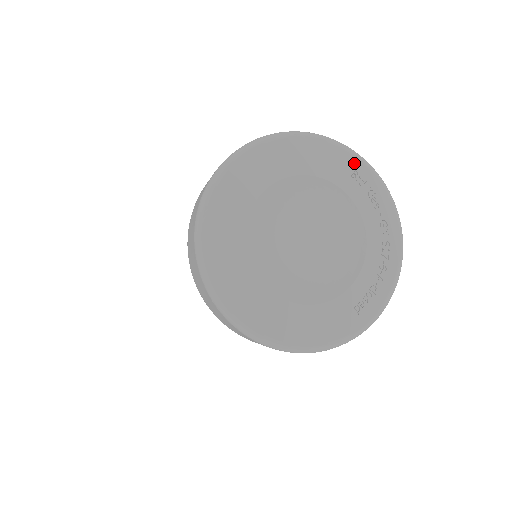
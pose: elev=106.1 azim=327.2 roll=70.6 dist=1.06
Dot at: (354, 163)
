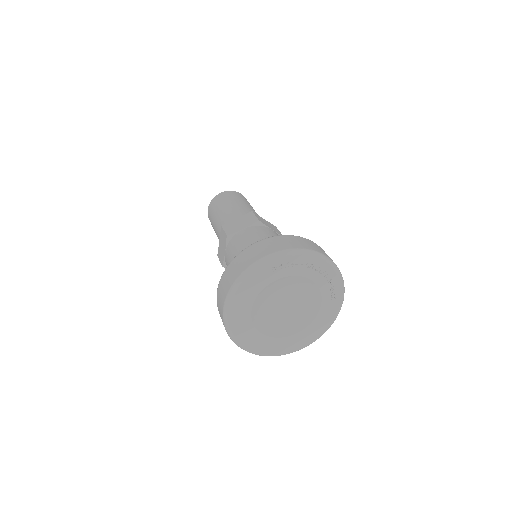
Dot at: (268, 267)
